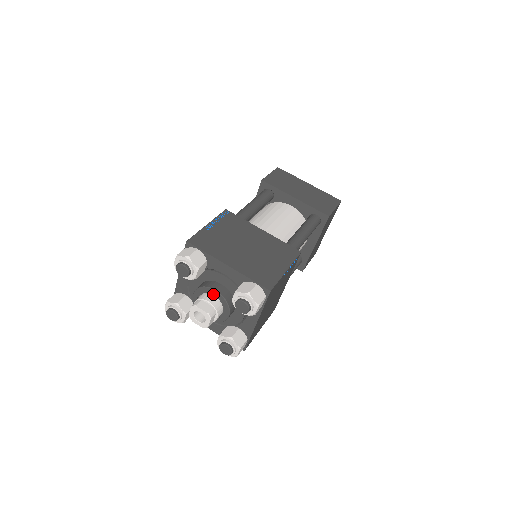
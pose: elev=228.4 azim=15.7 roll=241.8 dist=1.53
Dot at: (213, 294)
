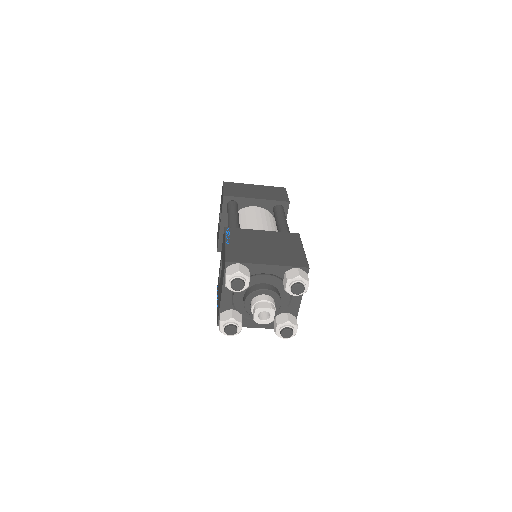
Dot at: (263, 294)
